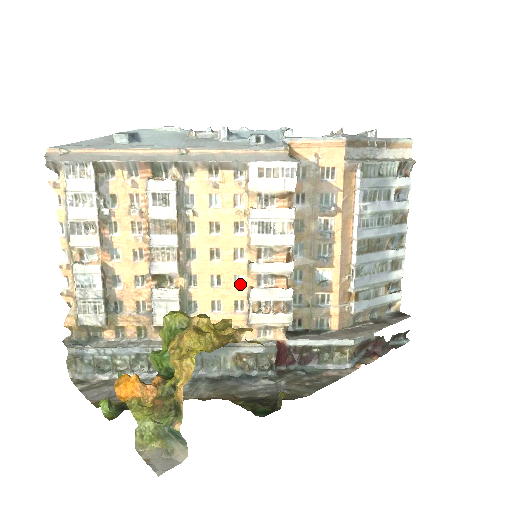
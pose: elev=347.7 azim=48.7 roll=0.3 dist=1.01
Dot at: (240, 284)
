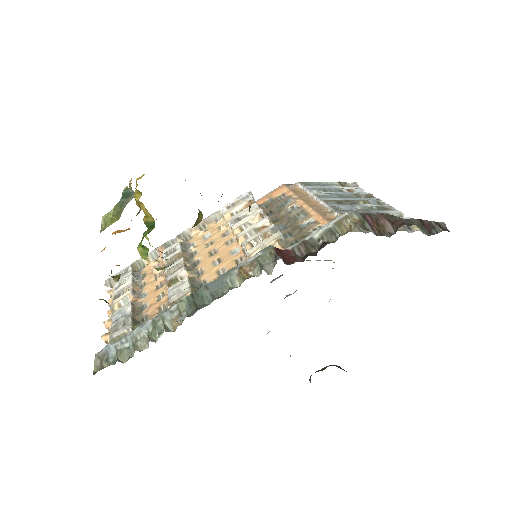
Dot at: (236, 252)
